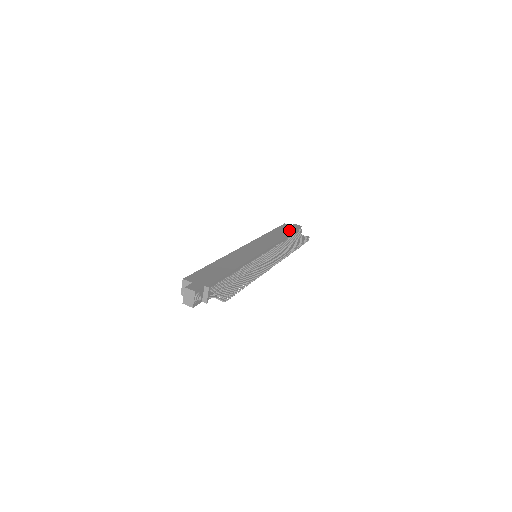
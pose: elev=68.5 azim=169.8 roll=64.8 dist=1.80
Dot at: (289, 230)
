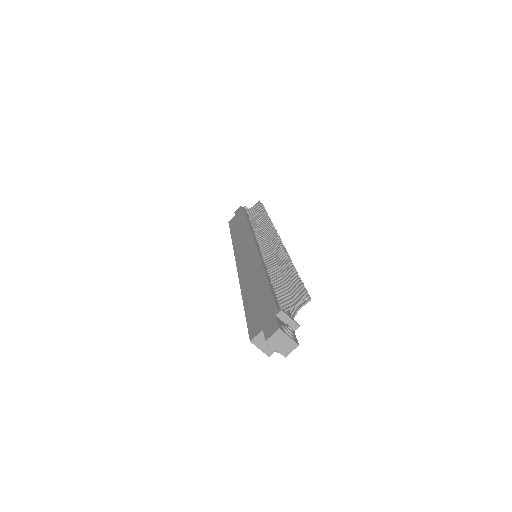
Dot at: (240, 217)
